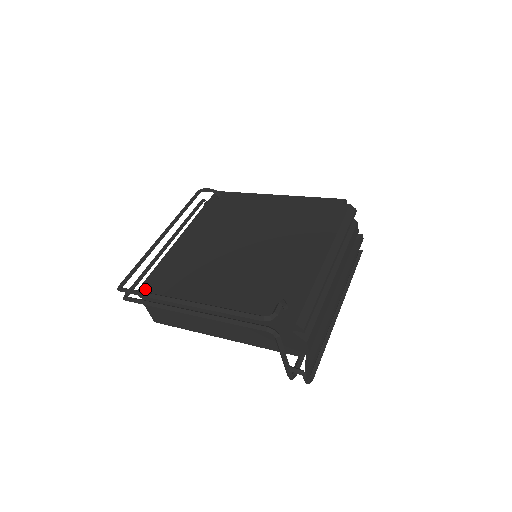
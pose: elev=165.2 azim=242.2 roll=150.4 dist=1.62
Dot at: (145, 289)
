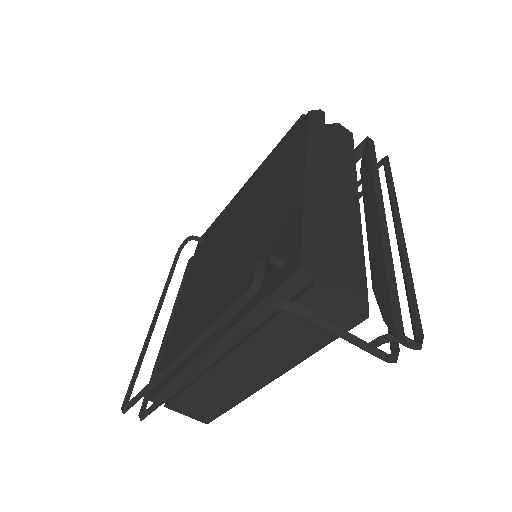
Dot at: (155, 390)
